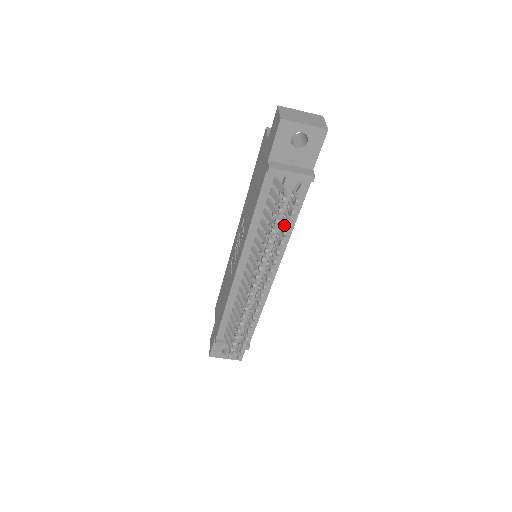
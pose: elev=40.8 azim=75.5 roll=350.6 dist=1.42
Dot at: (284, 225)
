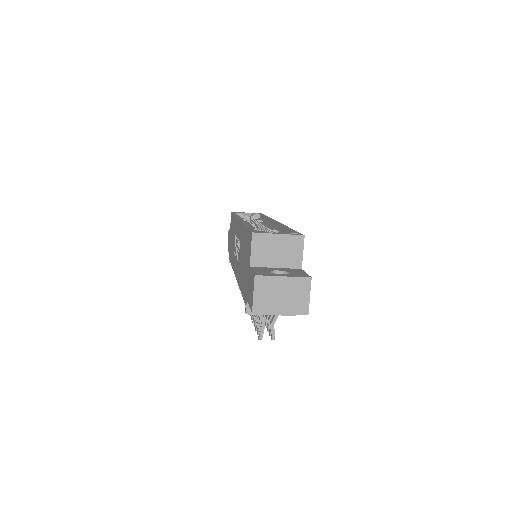
Dot at: occluded
